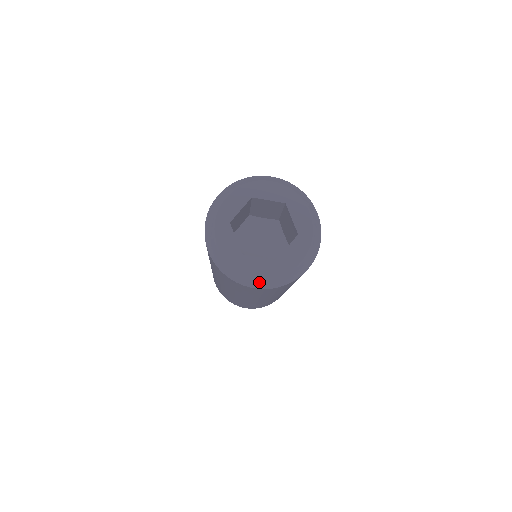
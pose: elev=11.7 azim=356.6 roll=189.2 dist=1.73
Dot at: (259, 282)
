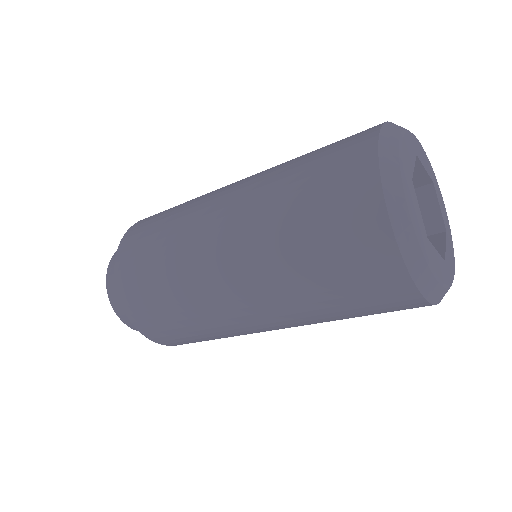
Dot at: (437, 290)
